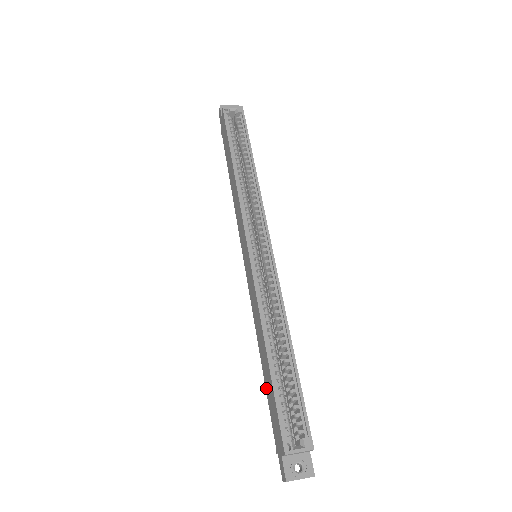
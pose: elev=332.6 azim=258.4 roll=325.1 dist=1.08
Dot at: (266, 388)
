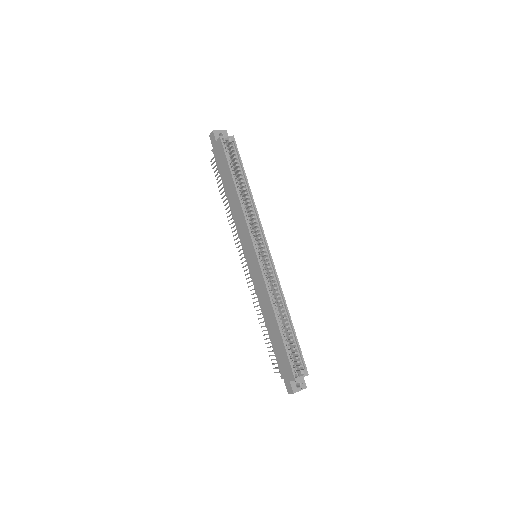
Dot at: (272, 342)
